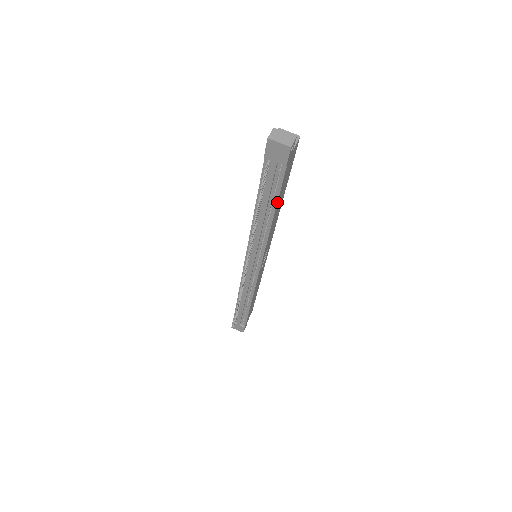
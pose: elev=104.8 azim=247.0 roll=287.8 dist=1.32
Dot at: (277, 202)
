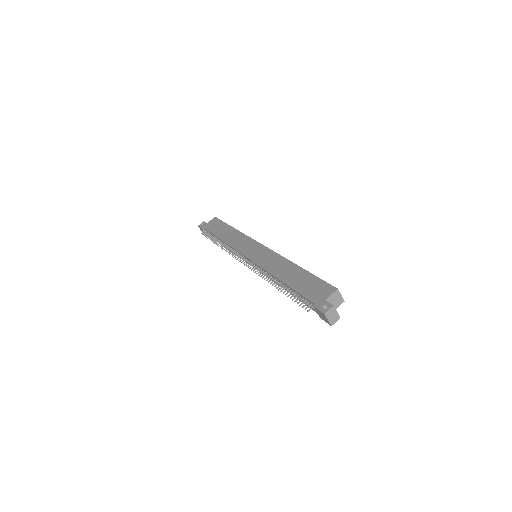
Dot at: occluded
